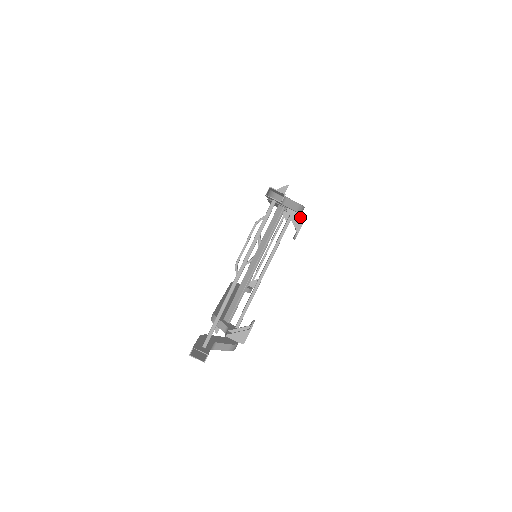
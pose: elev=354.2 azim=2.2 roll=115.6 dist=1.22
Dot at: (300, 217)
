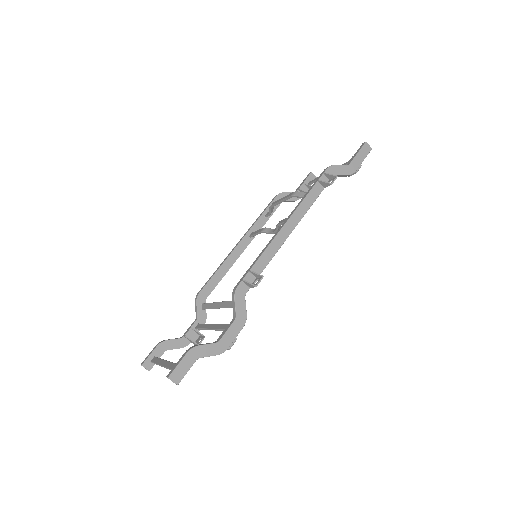
Dot at: occluded
